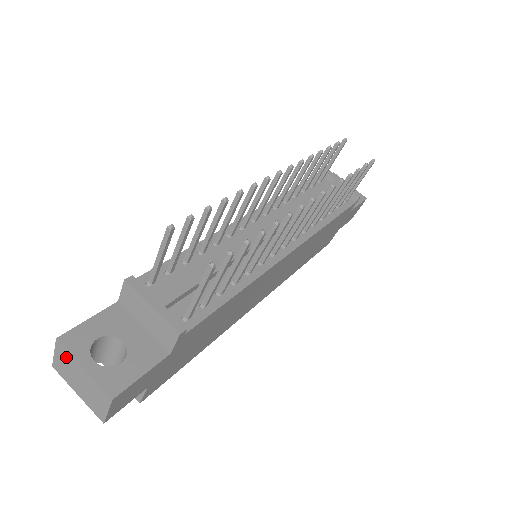
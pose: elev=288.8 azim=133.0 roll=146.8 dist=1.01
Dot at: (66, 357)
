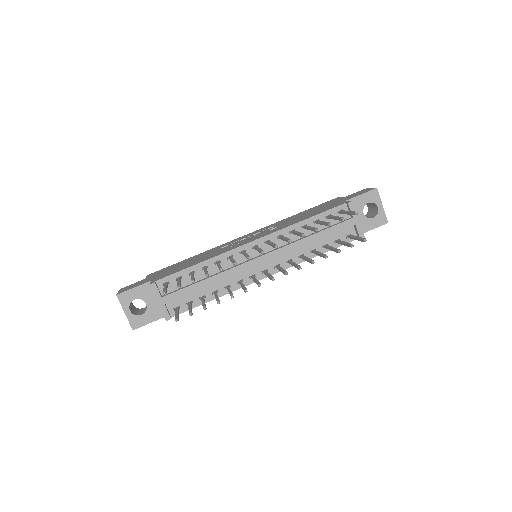
Dot at: (120, 301)
